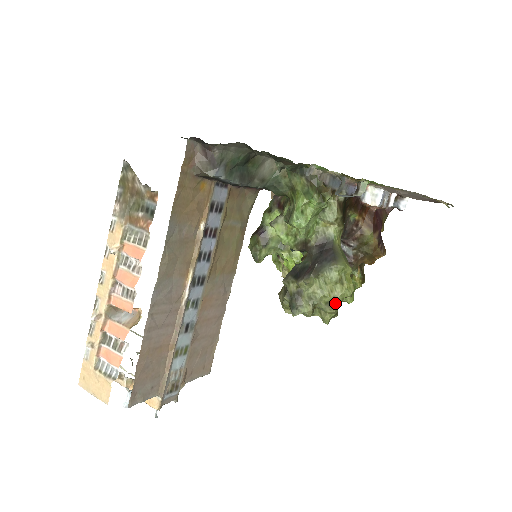
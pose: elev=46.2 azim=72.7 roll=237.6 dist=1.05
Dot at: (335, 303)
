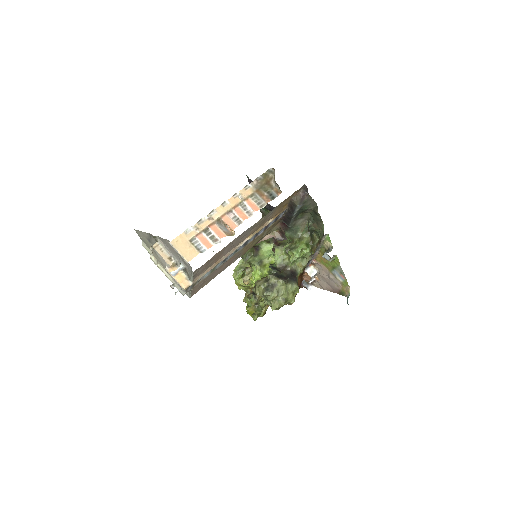
Dot at: (286, 301)
